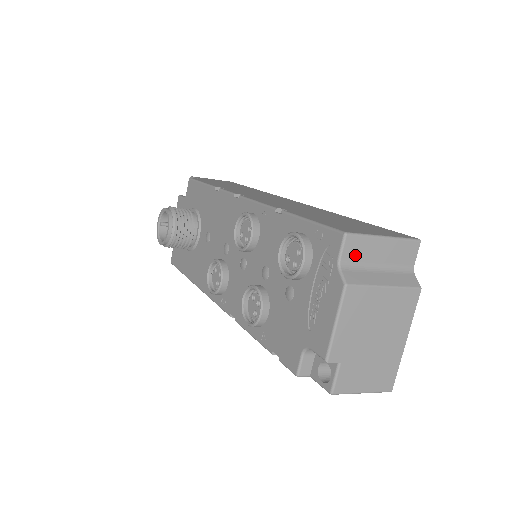
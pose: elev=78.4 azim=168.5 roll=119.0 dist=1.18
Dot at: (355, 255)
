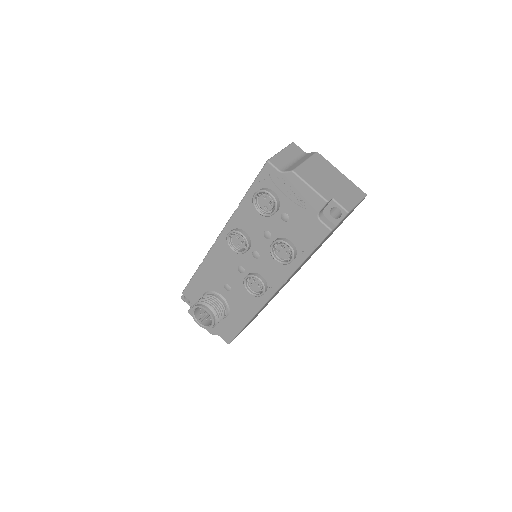
Dot at: (281, 165)
